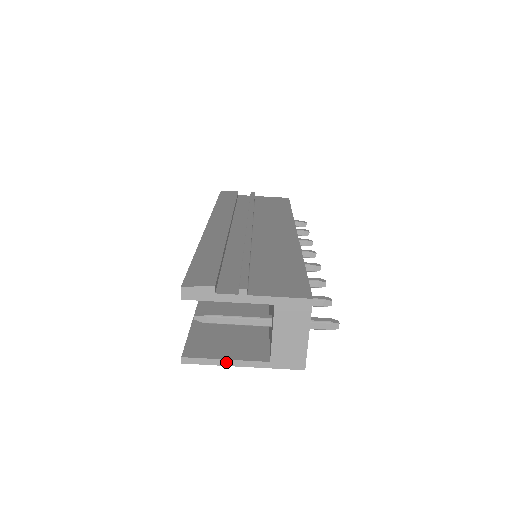
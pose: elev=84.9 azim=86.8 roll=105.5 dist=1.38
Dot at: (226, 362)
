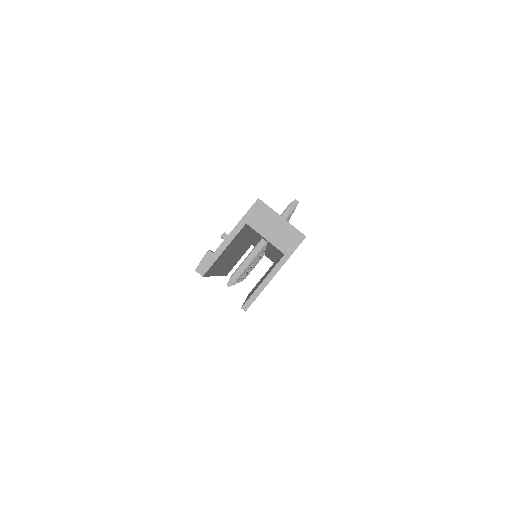
Dot at: (265, 282)
